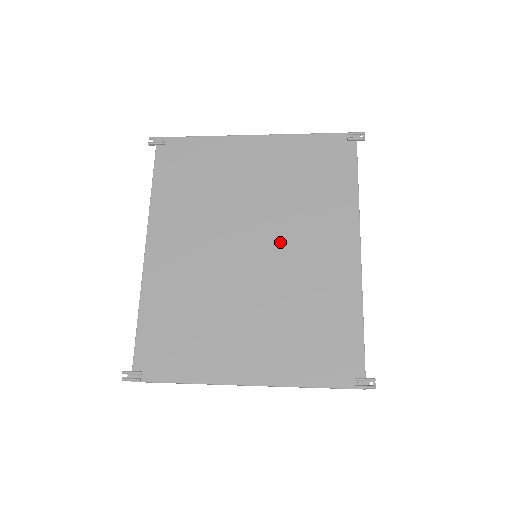
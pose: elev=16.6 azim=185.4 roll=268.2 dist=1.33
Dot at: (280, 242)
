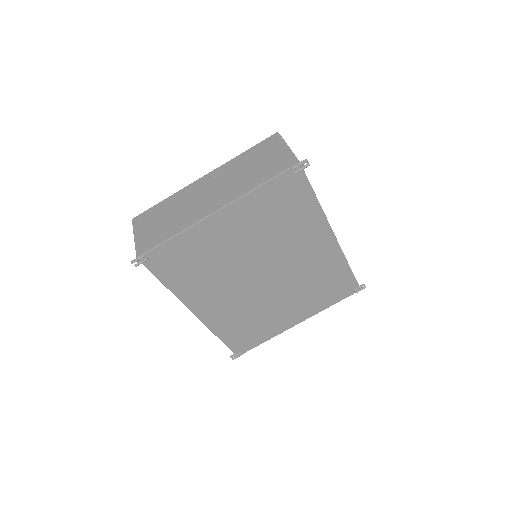
Dot at: (280, 262)
